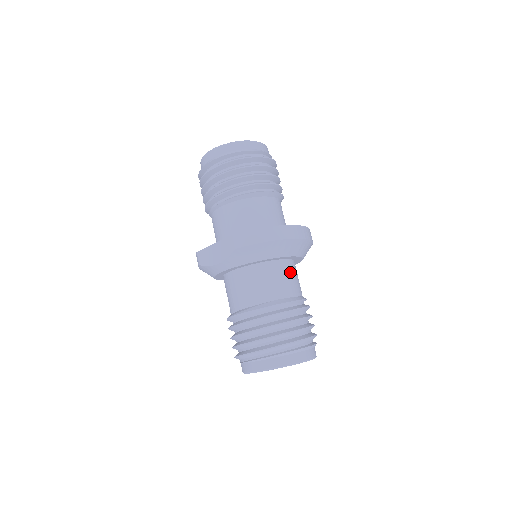
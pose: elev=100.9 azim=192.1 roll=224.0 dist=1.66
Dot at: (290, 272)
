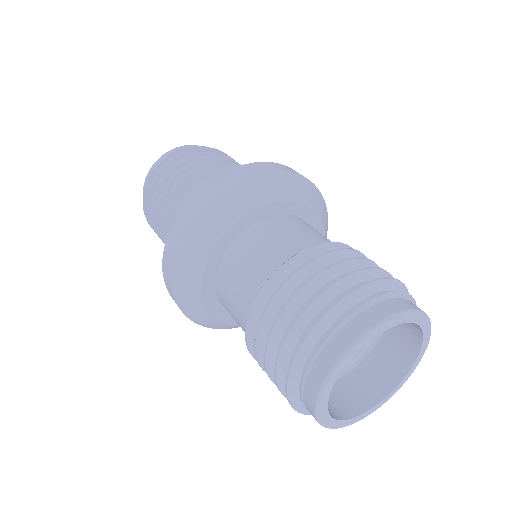
Dot at: occluded
